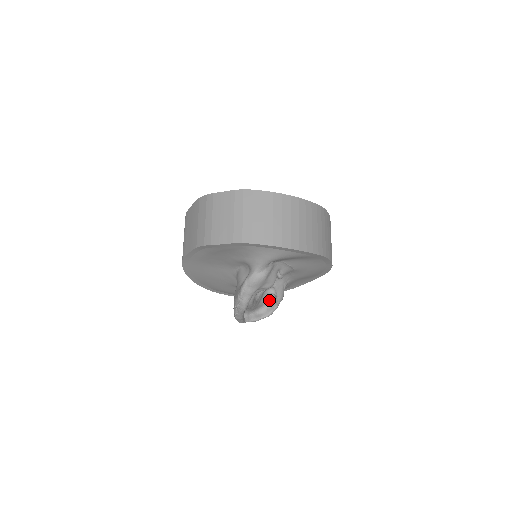
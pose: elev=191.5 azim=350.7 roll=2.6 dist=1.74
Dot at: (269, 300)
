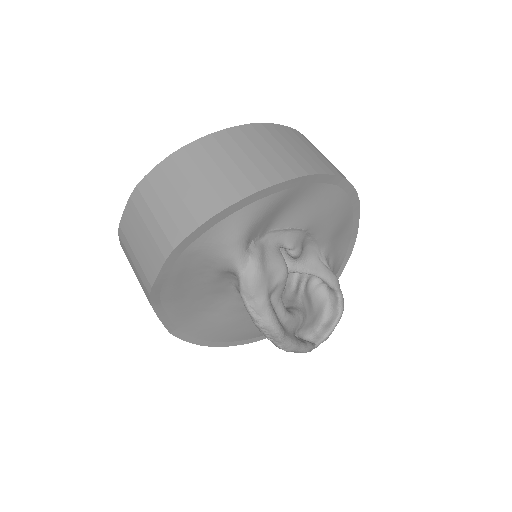
Dot at: (324, 295)
